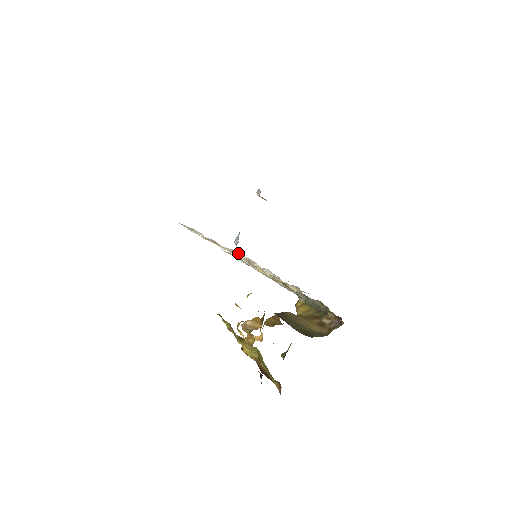
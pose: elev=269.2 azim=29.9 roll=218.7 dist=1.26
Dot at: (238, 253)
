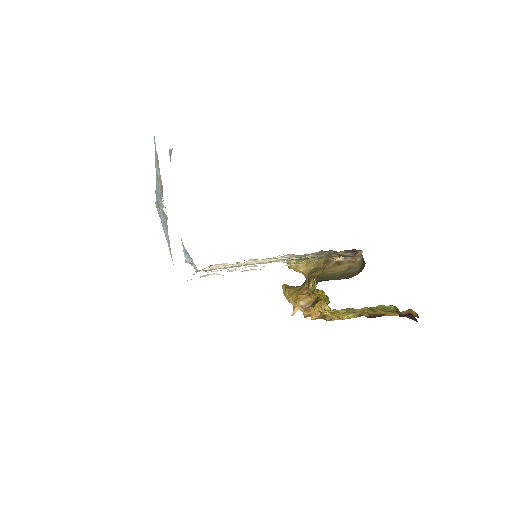
Dot at: (220, 266)
